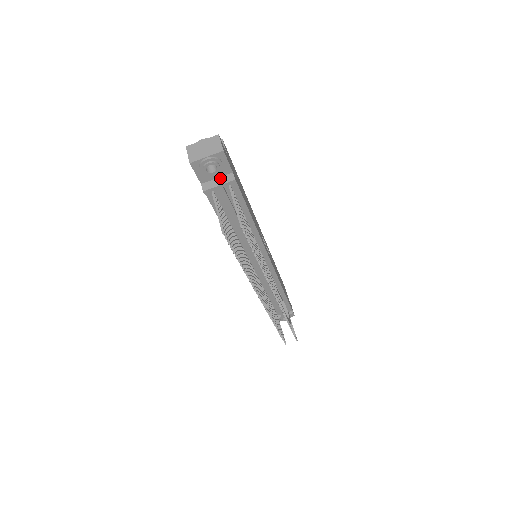
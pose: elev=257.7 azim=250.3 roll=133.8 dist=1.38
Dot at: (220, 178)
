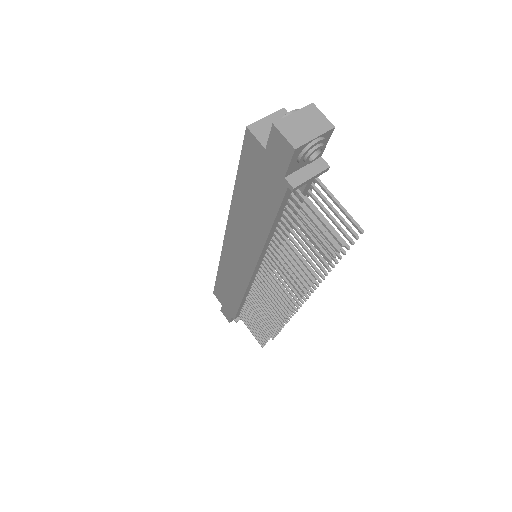
Dot at: (308, 166)
